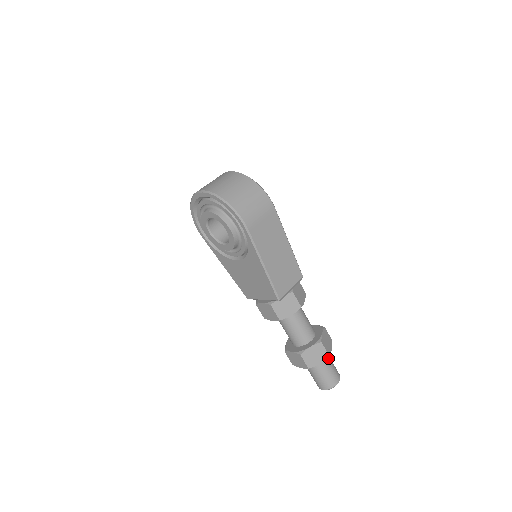
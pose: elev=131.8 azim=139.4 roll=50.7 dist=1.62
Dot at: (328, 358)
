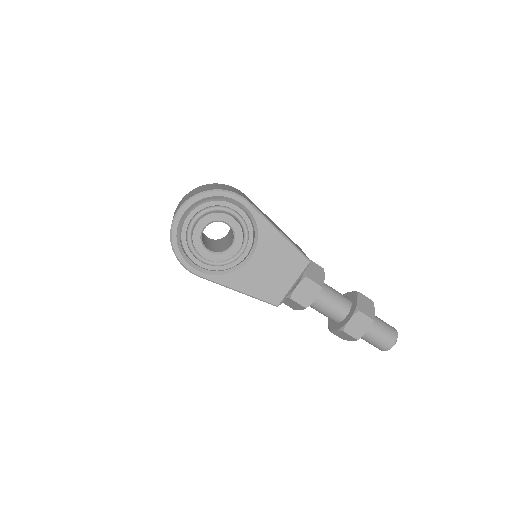
Dot at: occluded
